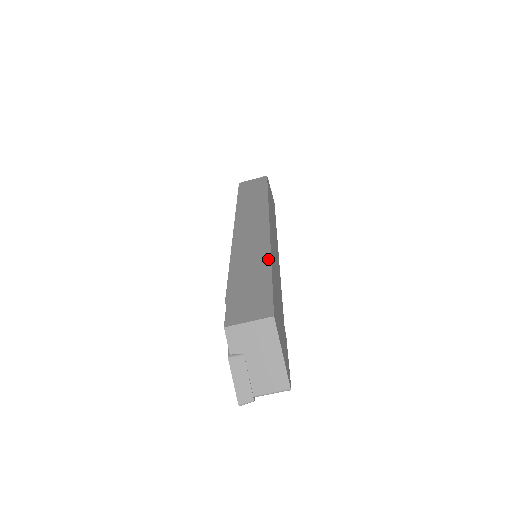
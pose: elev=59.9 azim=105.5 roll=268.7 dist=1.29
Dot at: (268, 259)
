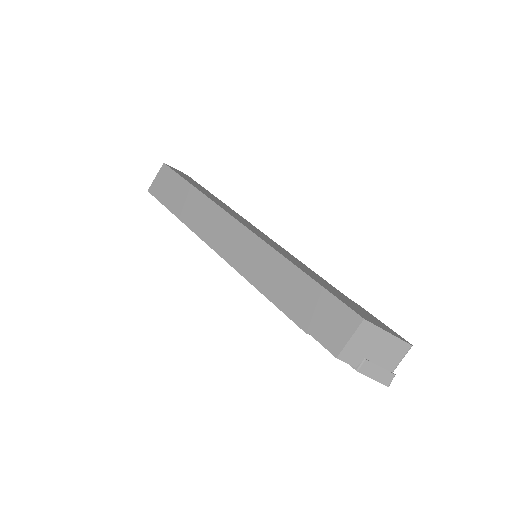
Dot at: (289, 264)
